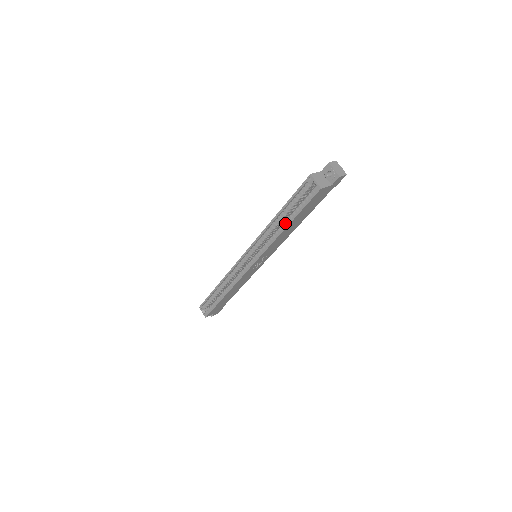
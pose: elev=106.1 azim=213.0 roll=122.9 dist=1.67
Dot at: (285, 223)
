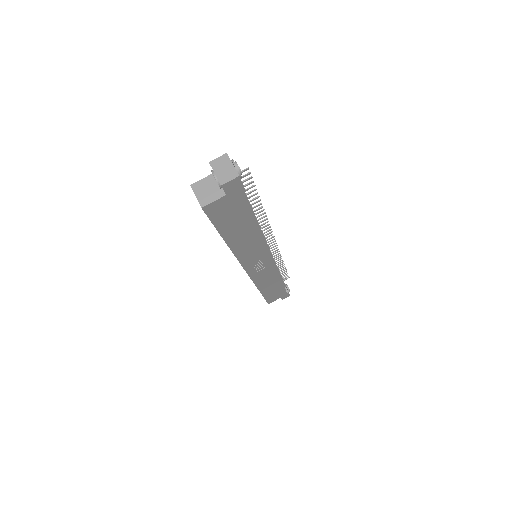
Dot at: occluded
